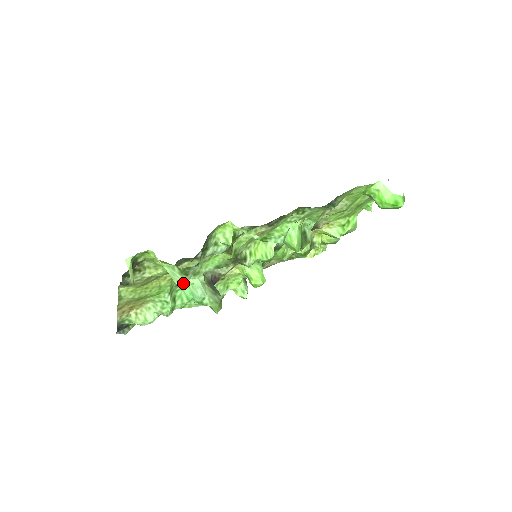
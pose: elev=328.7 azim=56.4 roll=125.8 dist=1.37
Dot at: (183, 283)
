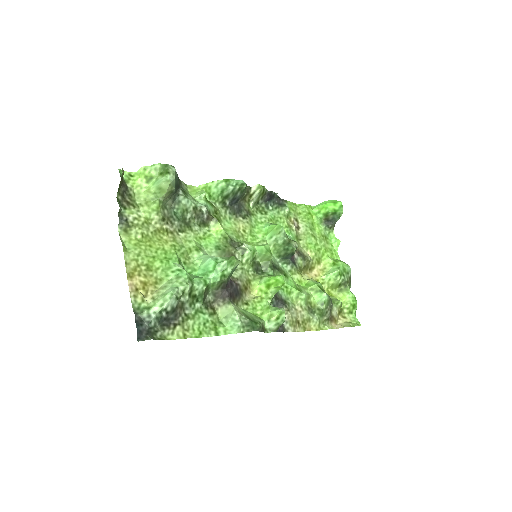
Dot at: (169, 181)
